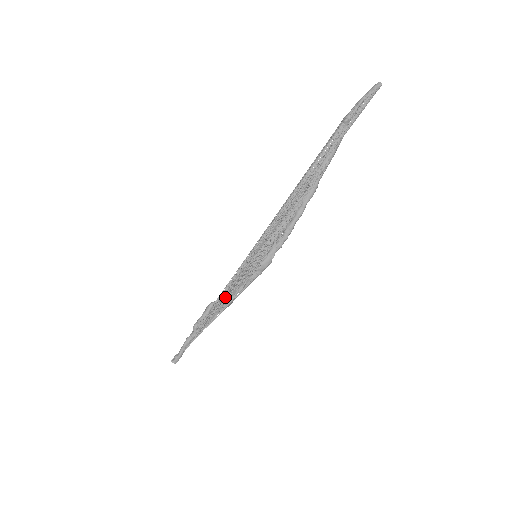
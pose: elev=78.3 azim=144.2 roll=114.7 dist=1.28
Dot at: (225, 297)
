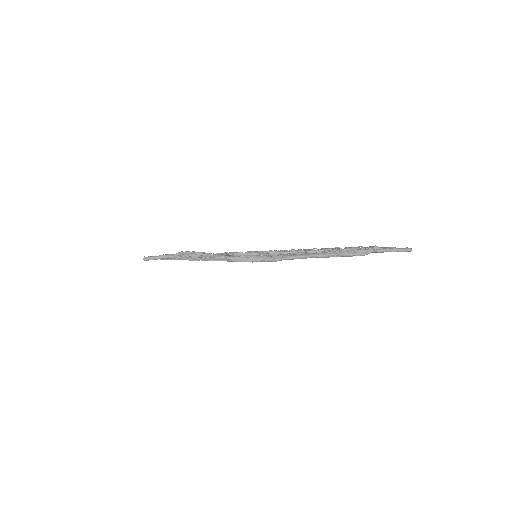
Dot at: (215, 256)
